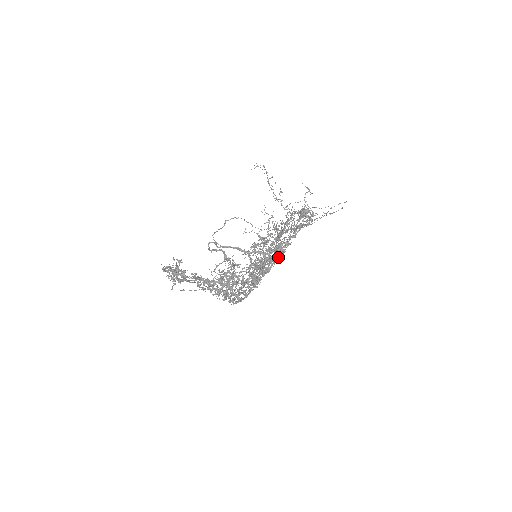
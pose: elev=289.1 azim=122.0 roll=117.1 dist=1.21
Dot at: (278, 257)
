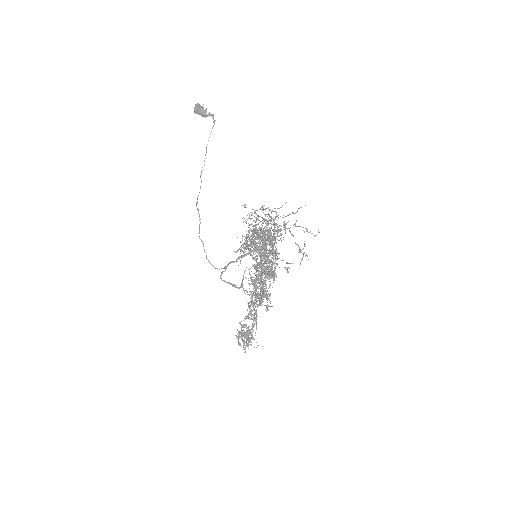
Dot at: occluded
